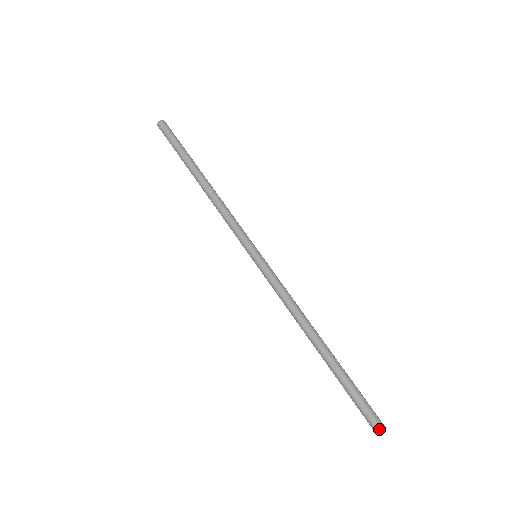
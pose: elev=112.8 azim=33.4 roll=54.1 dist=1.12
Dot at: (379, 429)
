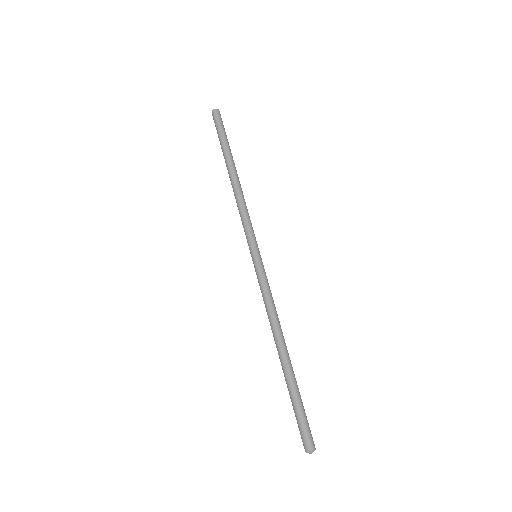
Dot at: (313, 448)
